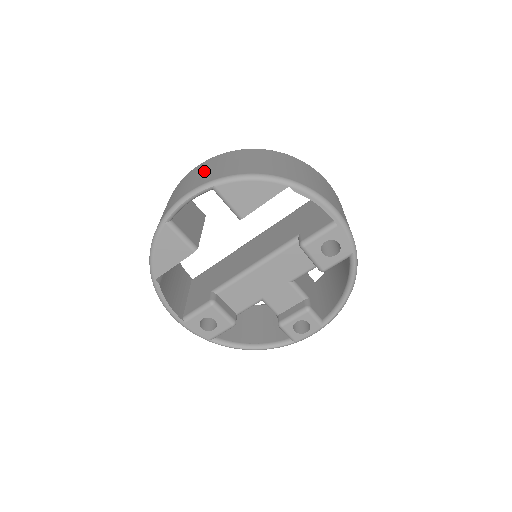
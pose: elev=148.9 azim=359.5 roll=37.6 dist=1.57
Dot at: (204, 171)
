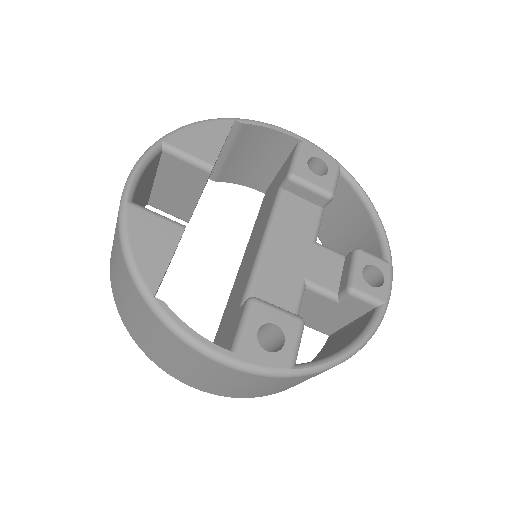
Dot at: occluded
